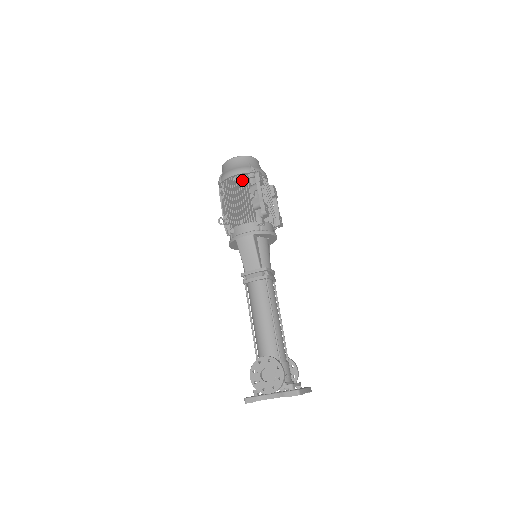
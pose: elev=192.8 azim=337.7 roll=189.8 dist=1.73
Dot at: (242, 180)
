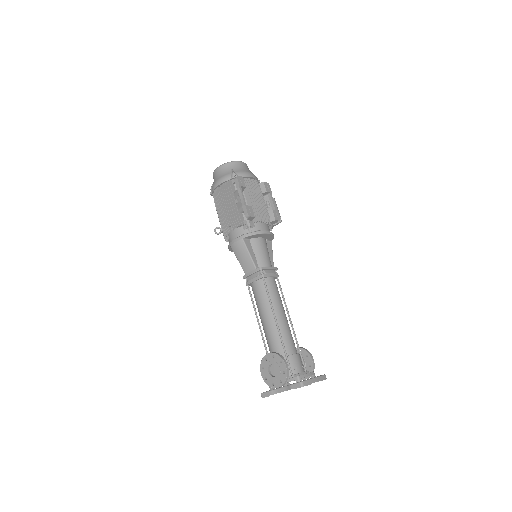
Dot at: (226, 188)
